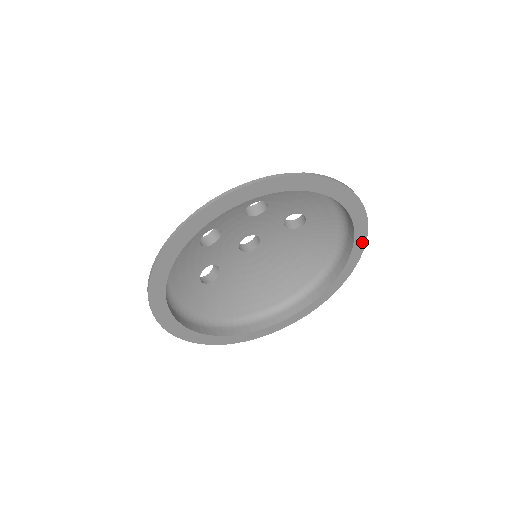
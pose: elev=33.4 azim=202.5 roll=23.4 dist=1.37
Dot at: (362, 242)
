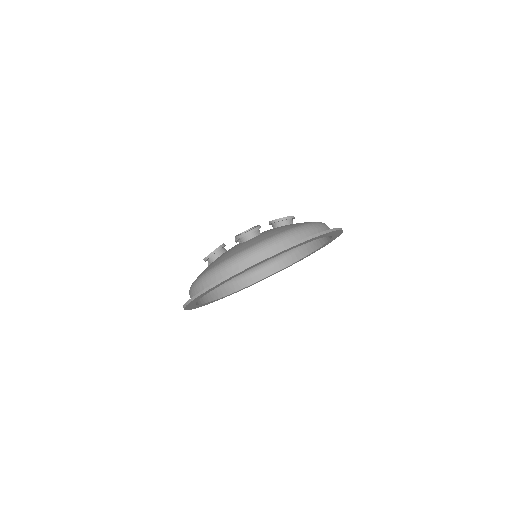
Dot at: occluded
